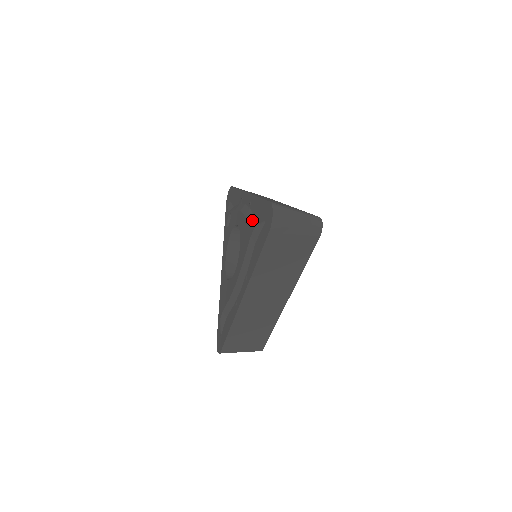
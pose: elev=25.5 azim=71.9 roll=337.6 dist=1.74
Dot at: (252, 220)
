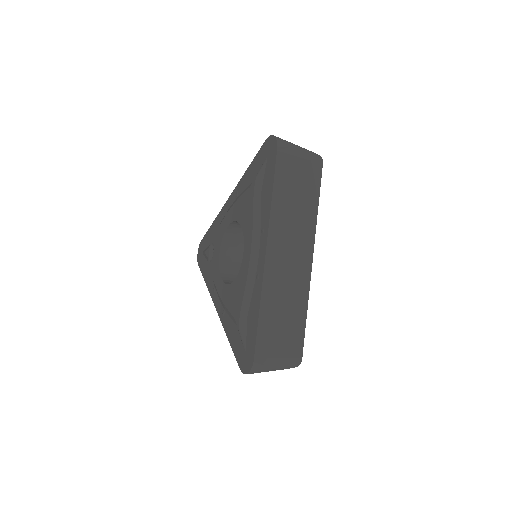
Dot at: (248, 187)
